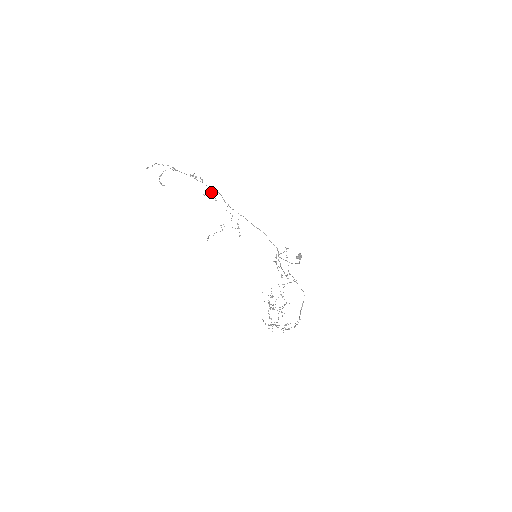
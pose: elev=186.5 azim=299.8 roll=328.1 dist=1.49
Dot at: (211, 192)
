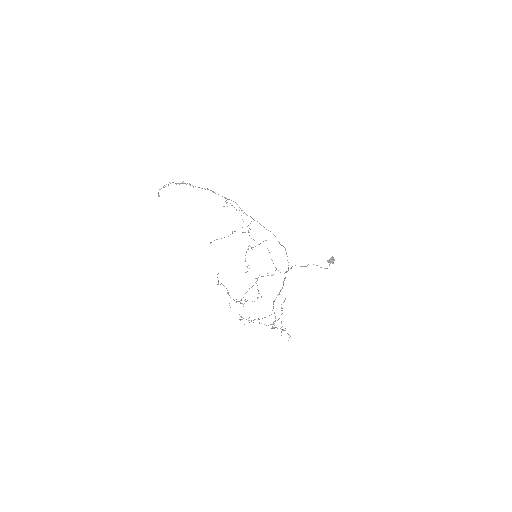
Dot at: occluded
